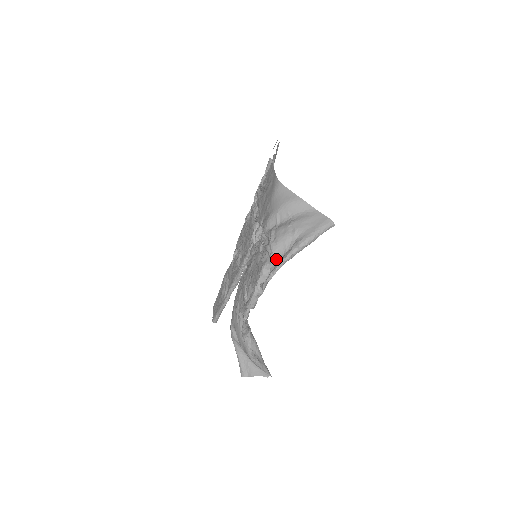
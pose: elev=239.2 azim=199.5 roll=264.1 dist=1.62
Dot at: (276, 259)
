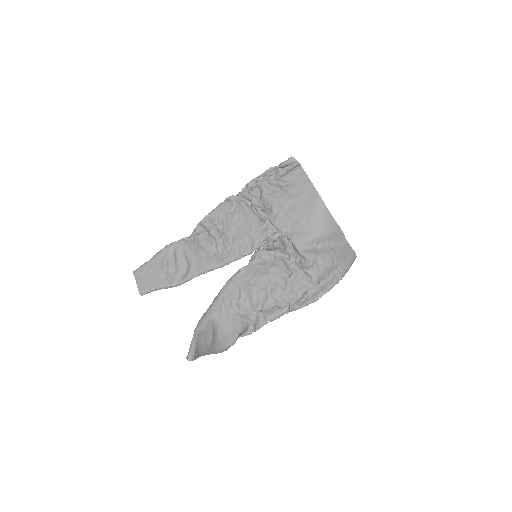
Dot at: (316, 285)
